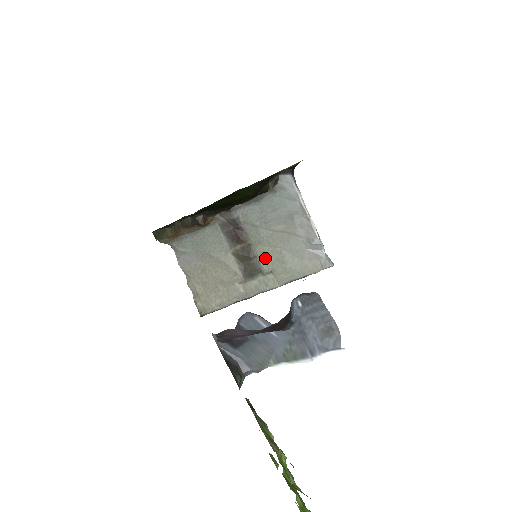
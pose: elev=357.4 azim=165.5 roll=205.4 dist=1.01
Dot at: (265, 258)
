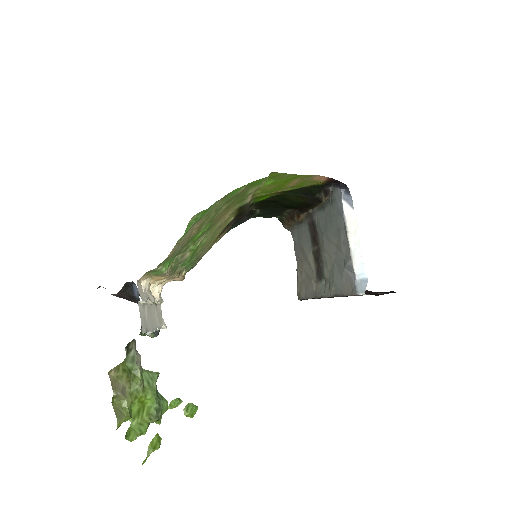
Dot at: (326, 265)
